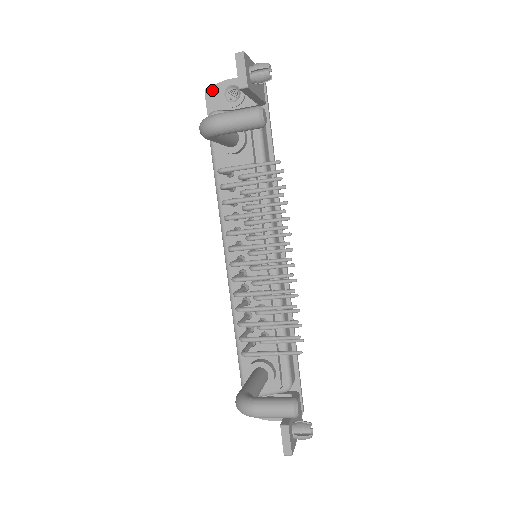
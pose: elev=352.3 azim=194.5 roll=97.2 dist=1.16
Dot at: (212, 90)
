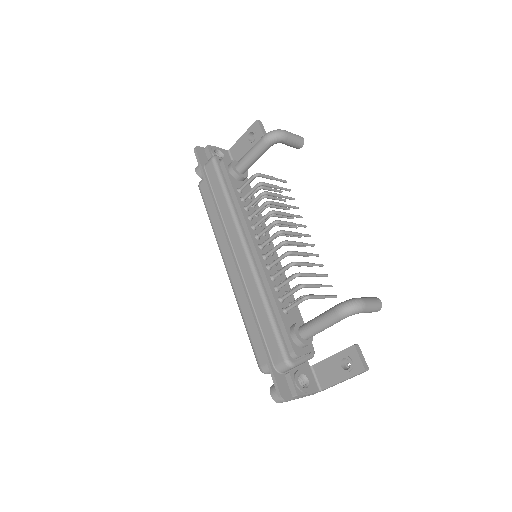
Dot at: (200, 149)
